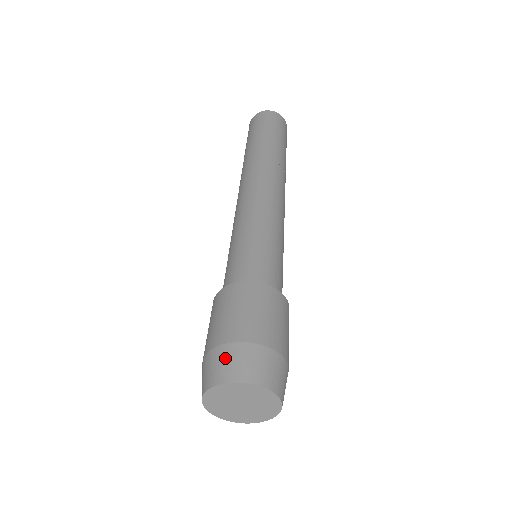
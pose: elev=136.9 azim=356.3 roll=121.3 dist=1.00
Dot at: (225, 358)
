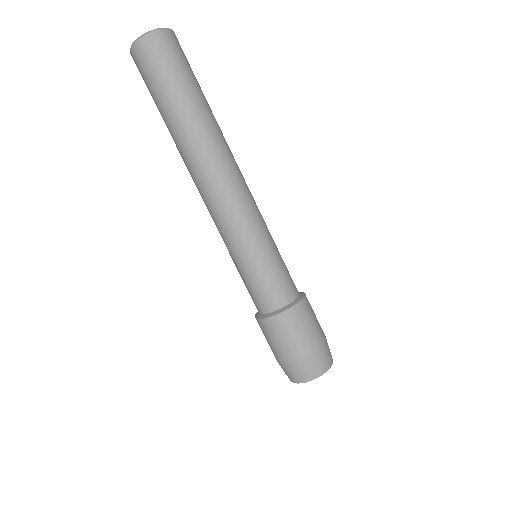
Dot at: (298, 370)
